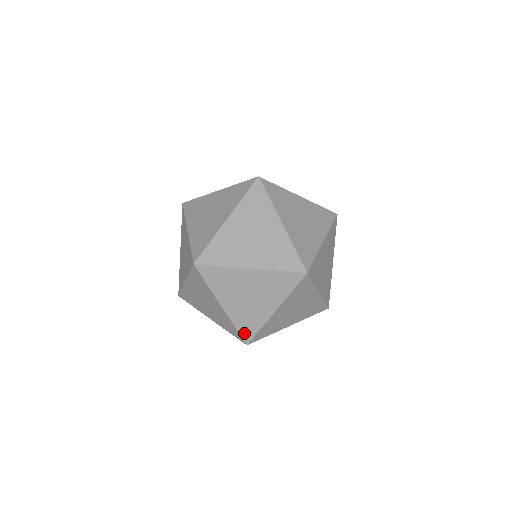
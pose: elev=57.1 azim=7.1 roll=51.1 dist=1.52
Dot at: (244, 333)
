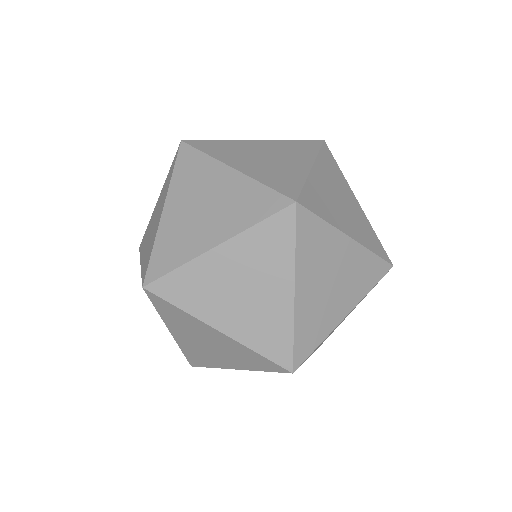
Dot at: (276, 355)
